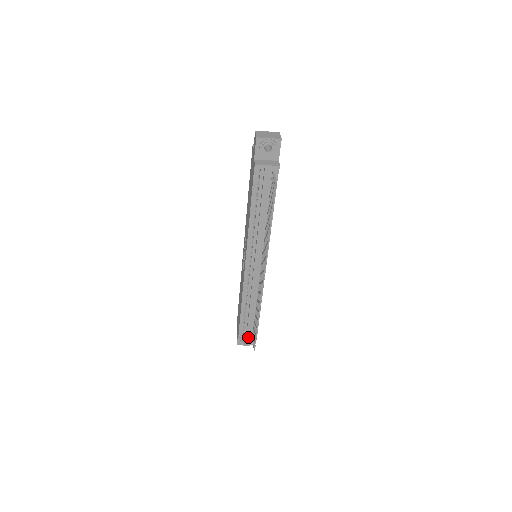
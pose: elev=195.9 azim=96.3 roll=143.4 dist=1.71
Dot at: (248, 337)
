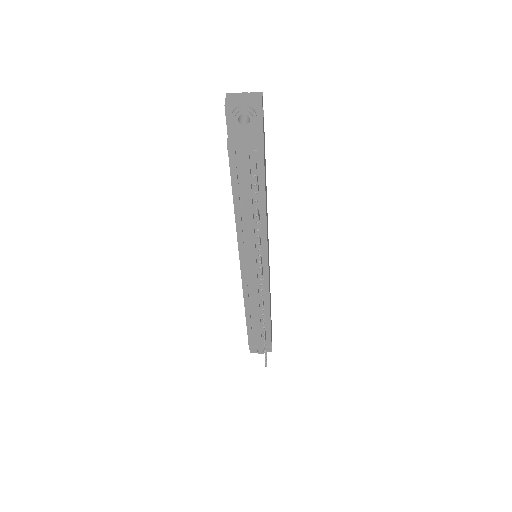
Dot at: (260, 347)
